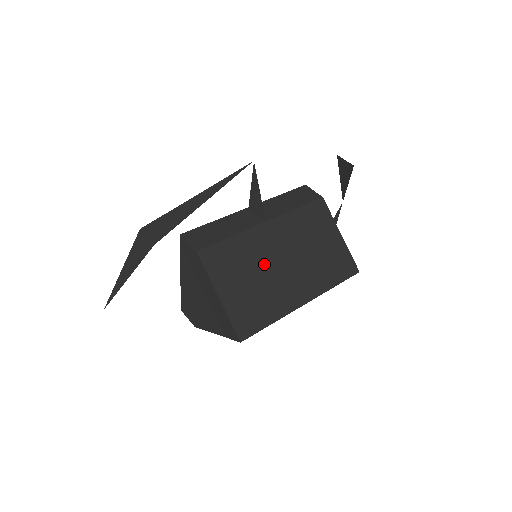
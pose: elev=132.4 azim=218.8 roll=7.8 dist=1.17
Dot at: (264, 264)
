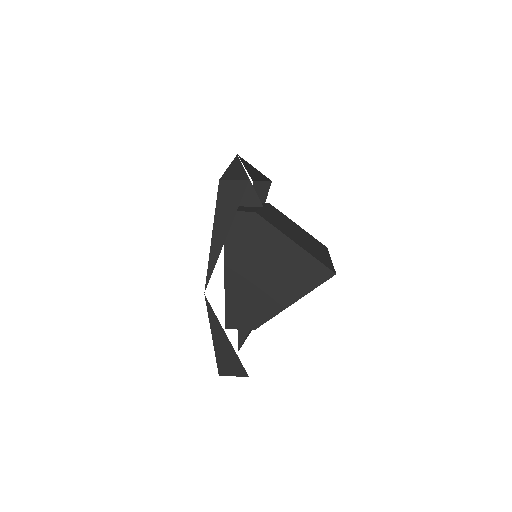
Dot at: (290, 230)
